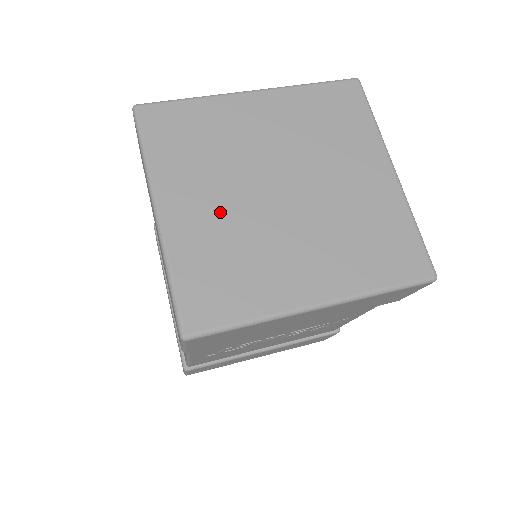
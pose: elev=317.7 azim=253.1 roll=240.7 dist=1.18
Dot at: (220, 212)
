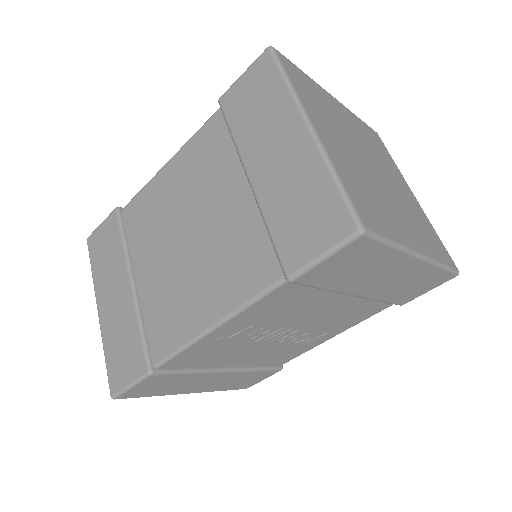
Dot at: (348, 155)
